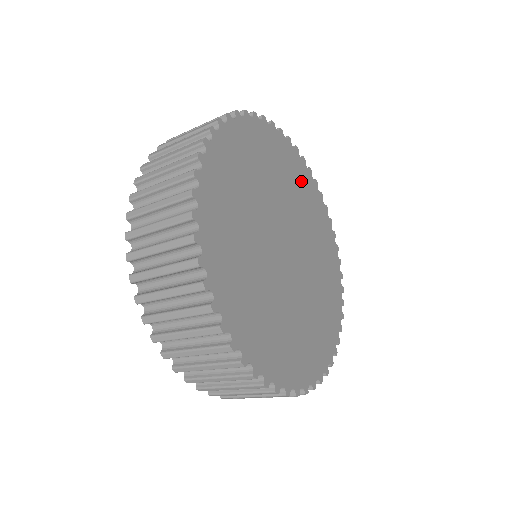
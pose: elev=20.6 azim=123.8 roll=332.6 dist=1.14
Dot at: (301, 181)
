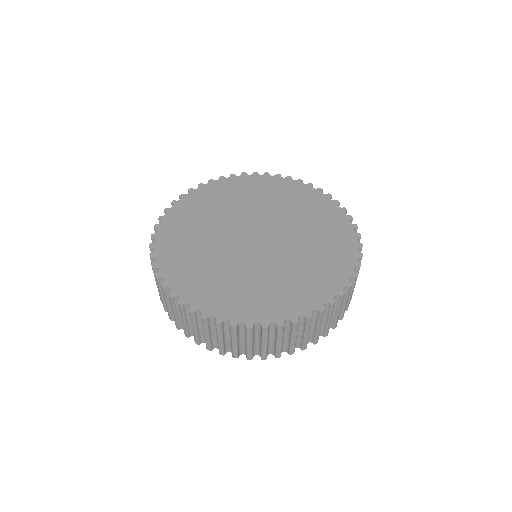
Dot at: (324, 218)
